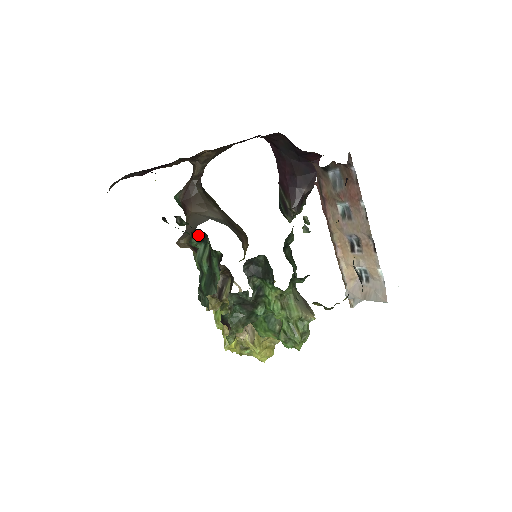
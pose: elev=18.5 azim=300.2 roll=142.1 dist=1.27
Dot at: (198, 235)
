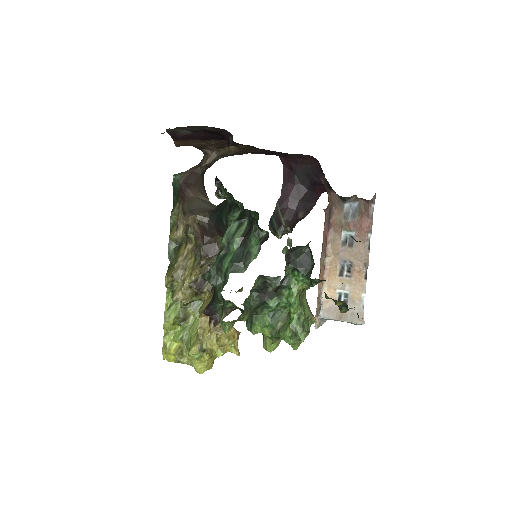
Dot at: (242, 211)
